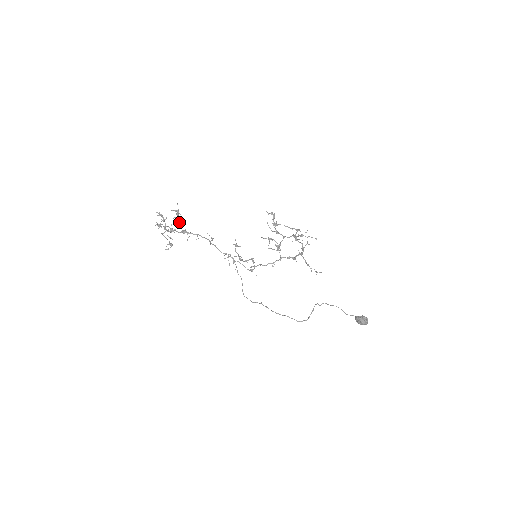
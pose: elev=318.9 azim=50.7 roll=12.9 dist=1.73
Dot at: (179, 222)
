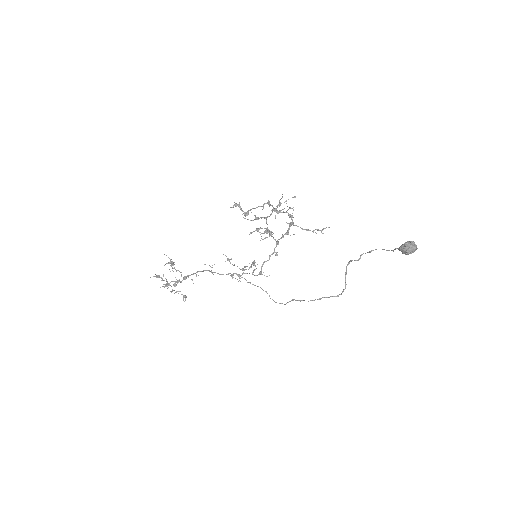
Dot at: occluded
